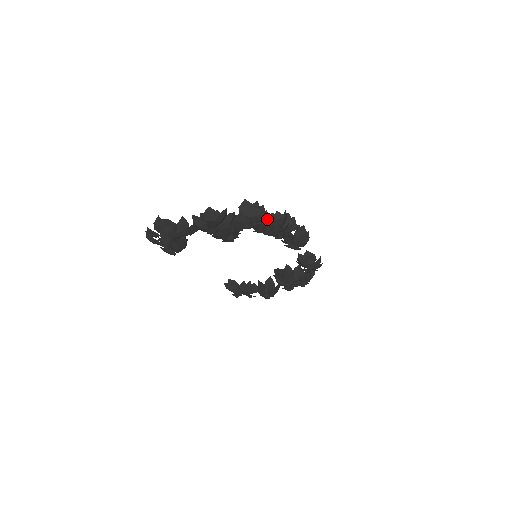
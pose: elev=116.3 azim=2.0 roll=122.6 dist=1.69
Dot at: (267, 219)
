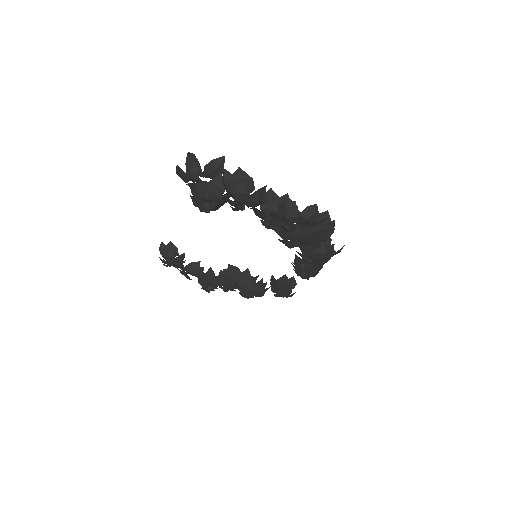
Dot at: (324, 241)
